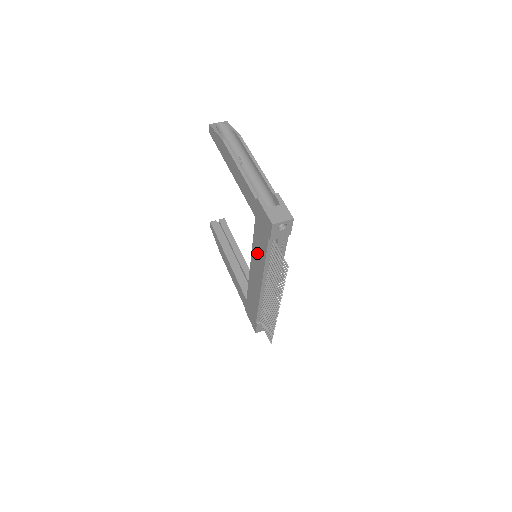
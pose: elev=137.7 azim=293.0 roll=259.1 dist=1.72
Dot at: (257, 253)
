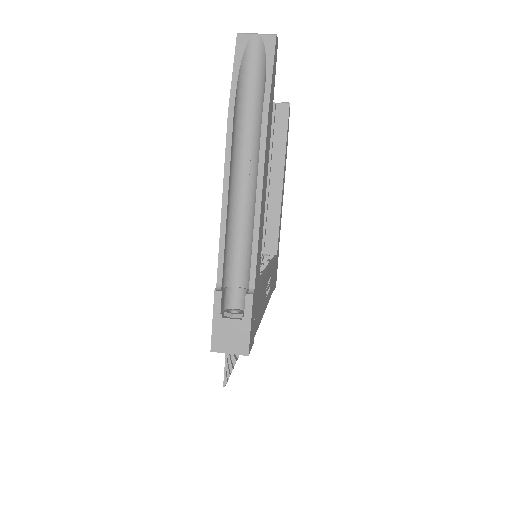
Dot at: occluded
